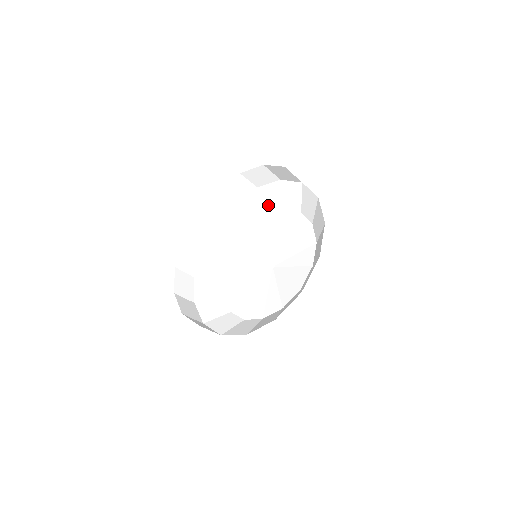
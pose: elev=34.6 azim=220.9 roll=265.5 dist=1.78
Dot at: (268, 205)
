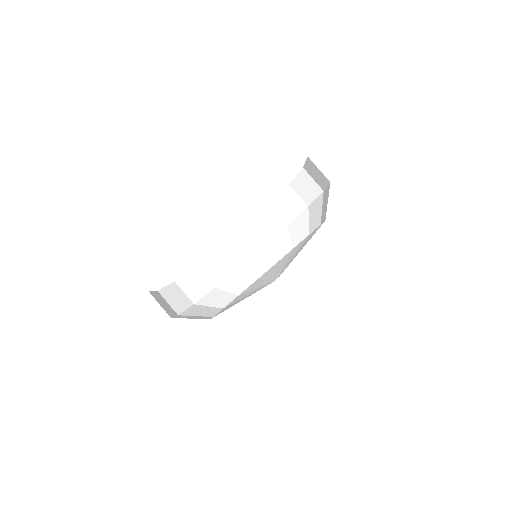
Dot at: (275, 256)
